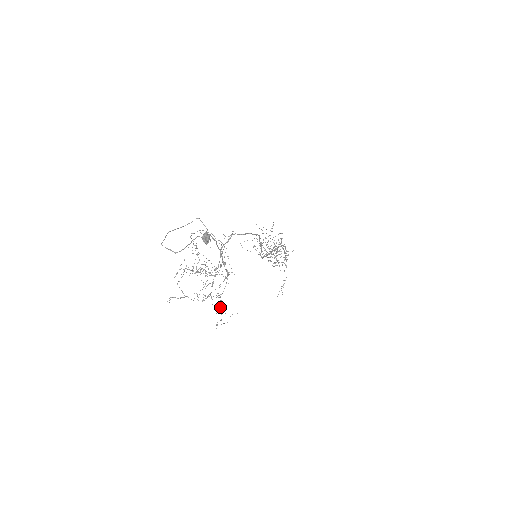
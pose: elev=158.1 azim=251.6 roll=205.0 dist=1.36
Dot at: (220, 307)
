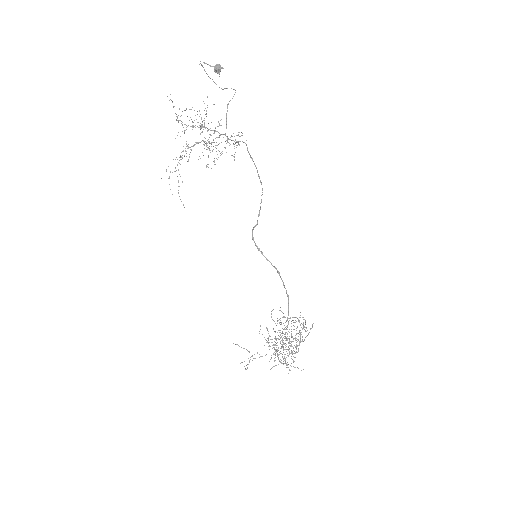
Dot at: (181, 157)
